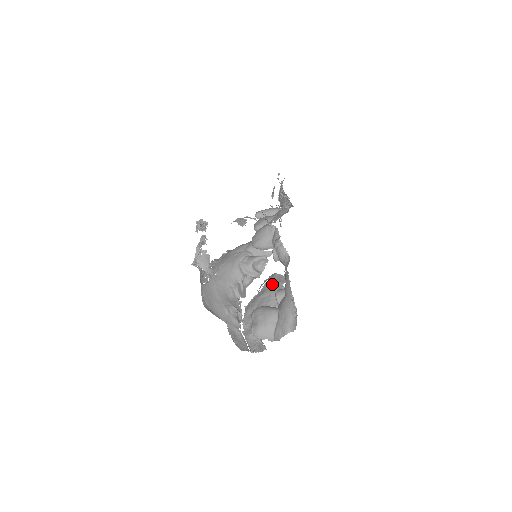
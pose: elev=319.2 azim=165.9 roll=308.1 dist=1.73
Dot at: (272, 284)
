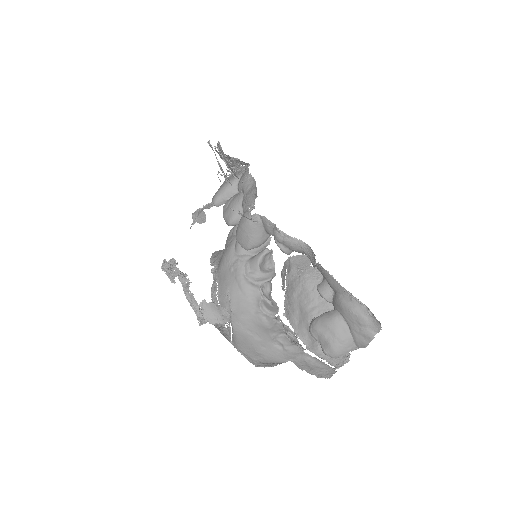
Dot at: (294, 271)
